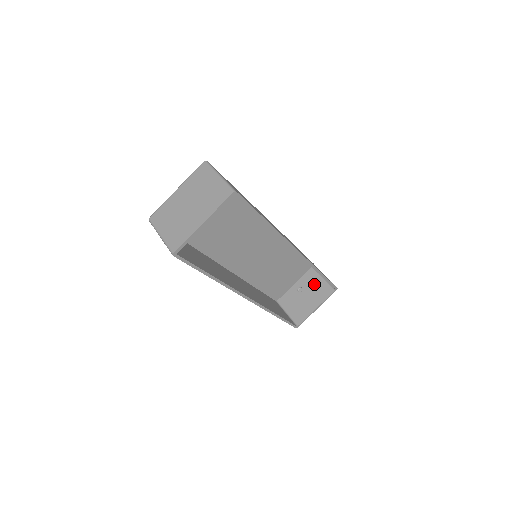
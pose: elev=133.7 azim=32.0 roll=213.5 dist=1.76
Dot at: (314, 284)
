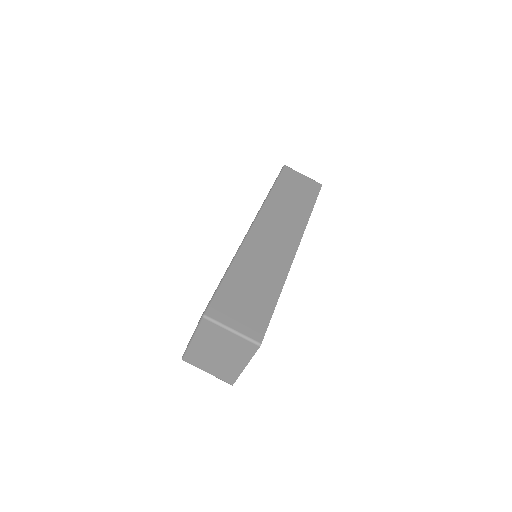
Dot at: occluded
